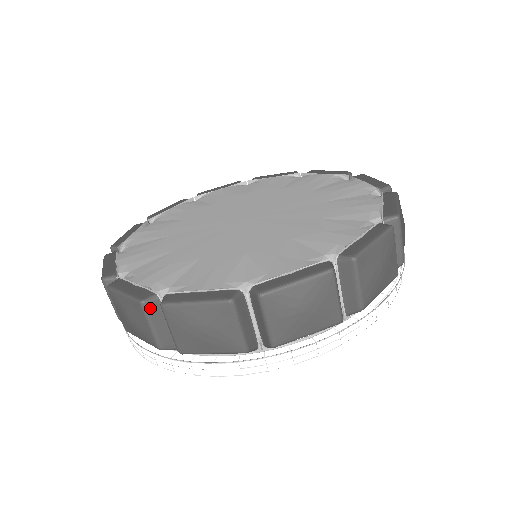
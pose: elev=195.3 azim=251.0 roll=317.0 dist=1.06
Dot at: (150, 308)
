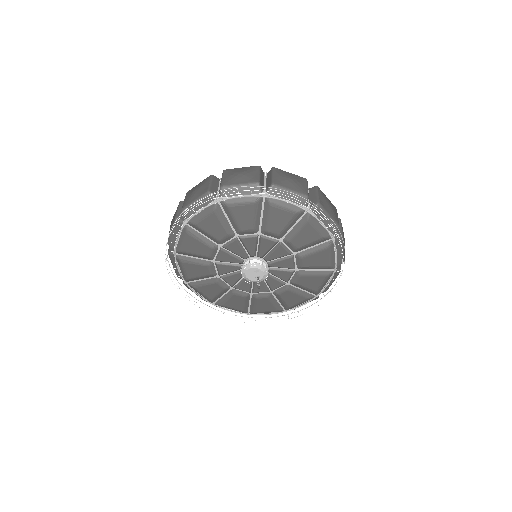
Dot at: (214, 178)
